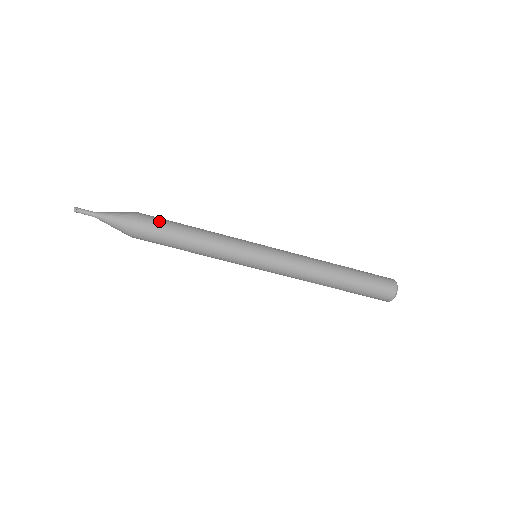
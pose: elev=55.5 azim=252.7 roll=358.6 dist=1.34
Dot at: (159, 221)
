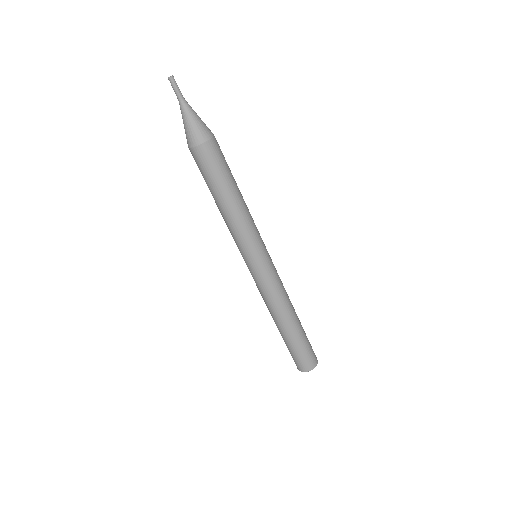
Dot at: occluded
